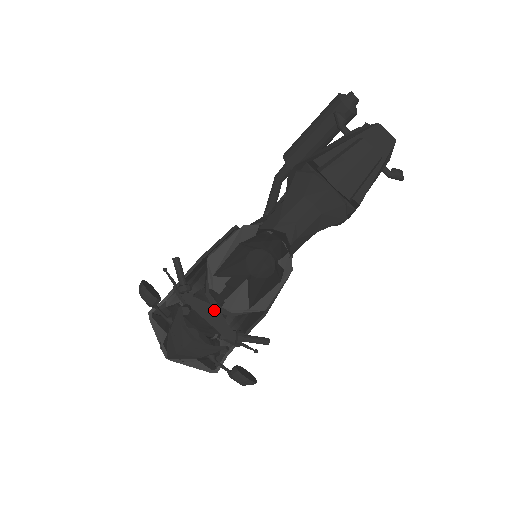
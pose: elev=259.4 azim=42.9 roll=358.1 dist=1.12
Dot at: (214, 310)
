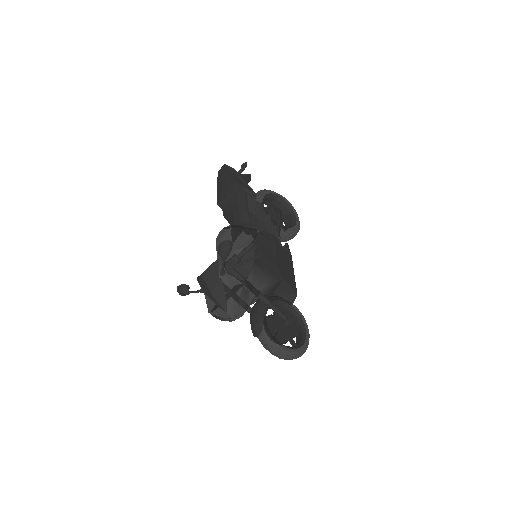
Dot at: occluded
